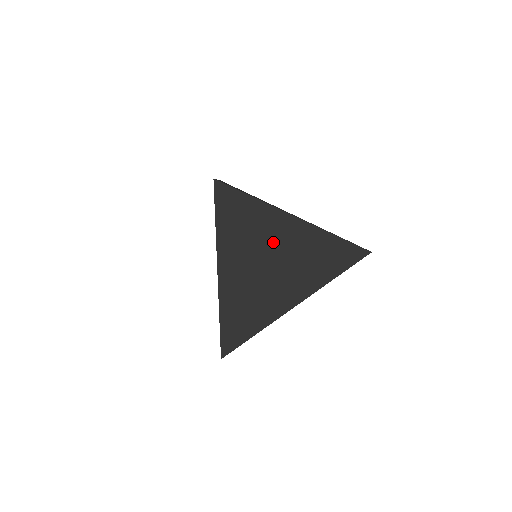
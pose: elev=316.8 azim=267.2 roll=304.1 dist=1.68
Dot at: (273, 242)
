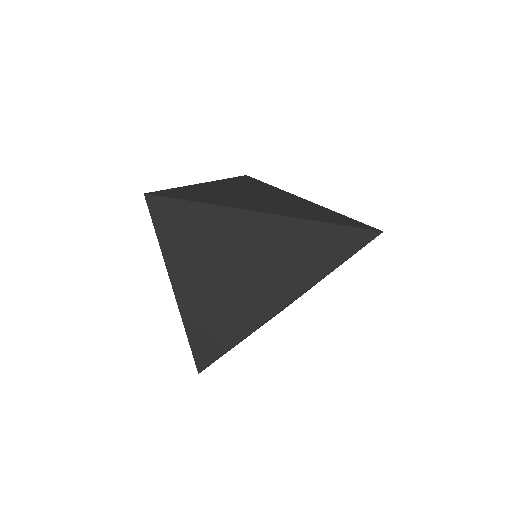
Dot at: (264, 194)
